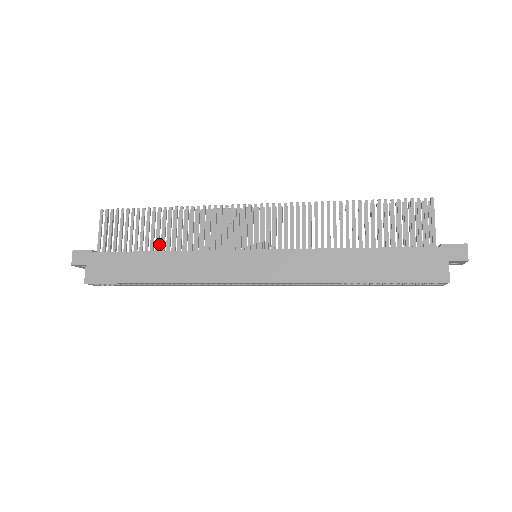
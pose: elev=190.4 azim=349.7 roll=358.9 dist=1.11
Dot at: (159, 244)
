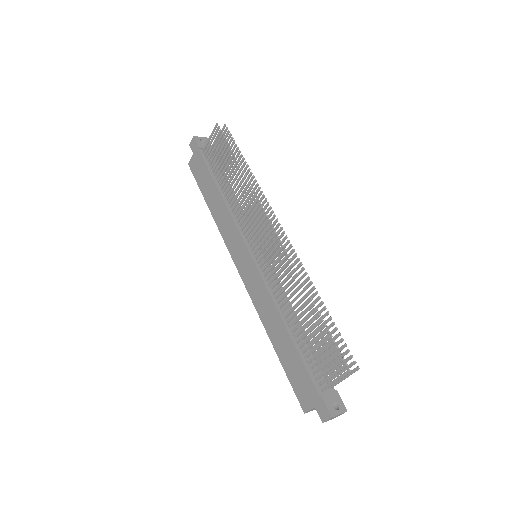
Dot at: occluded
